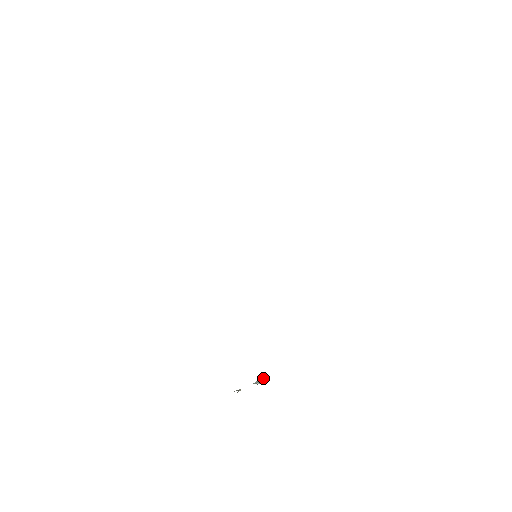
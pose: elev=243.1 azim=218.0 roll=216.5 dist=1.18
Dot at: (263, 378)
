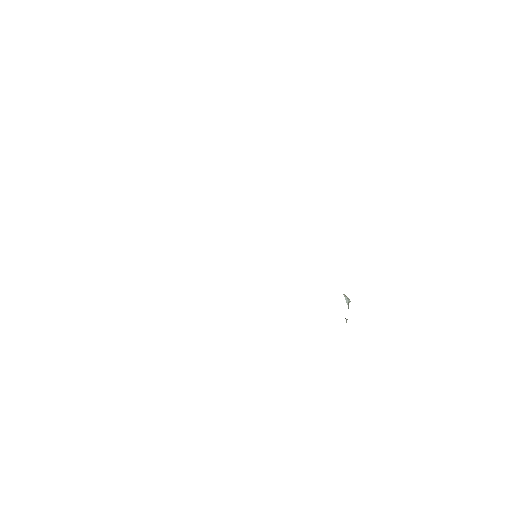
Dot at: (344, 296)
